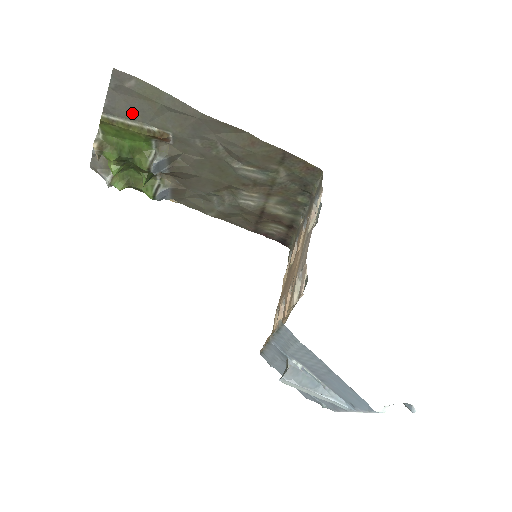
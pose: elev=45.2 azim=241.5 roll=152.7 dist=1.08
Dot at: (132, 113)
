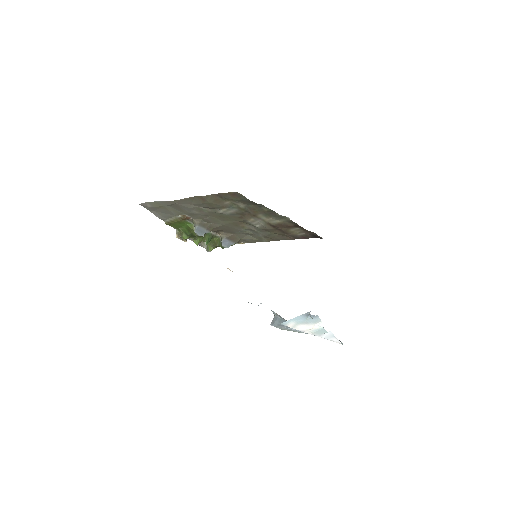
Dot at: (167, 215)
